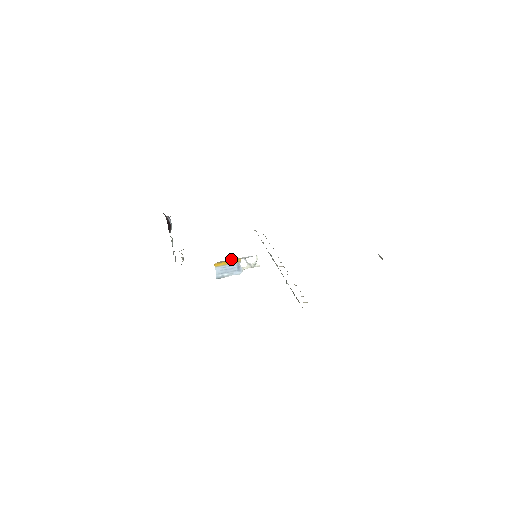
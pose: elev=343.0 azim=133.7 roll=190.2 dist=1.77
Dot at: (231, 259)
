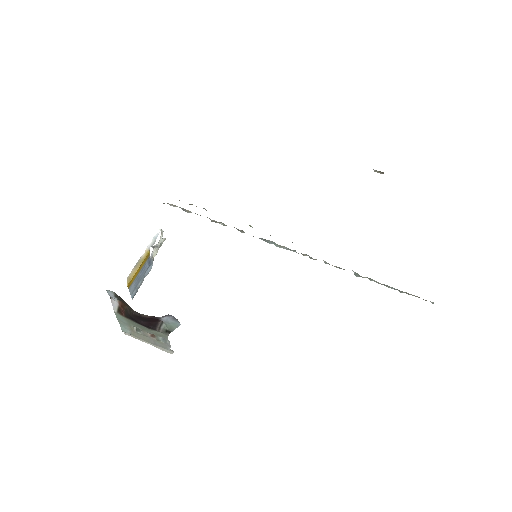
Dot at: (138, 261)
